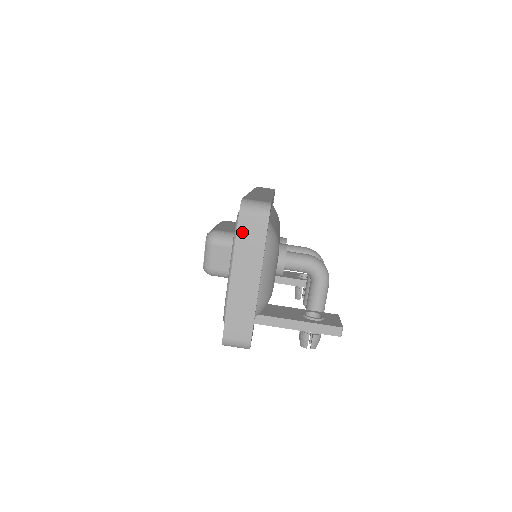
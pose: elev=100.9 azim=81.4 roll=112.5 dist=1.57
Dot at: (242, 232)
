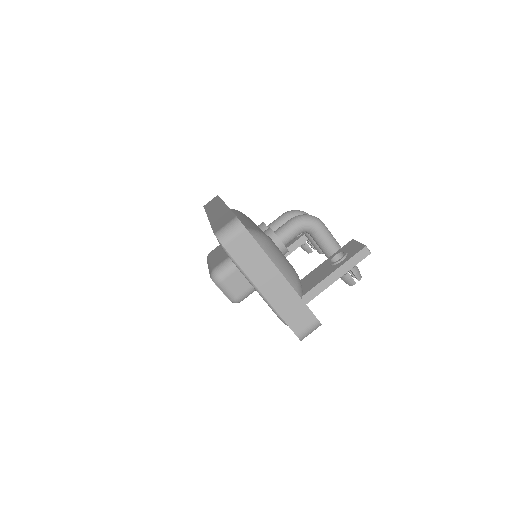
Dot at: (238, 256)
